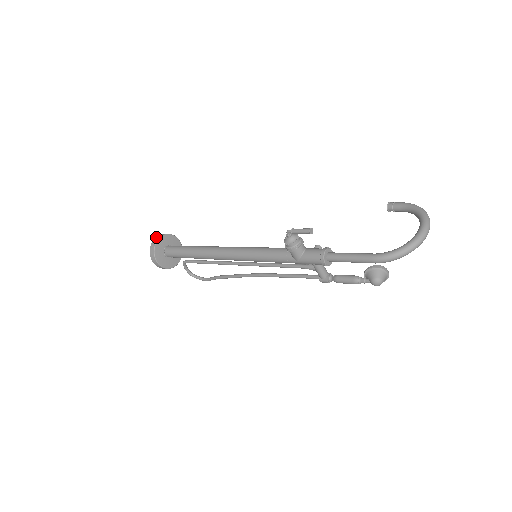
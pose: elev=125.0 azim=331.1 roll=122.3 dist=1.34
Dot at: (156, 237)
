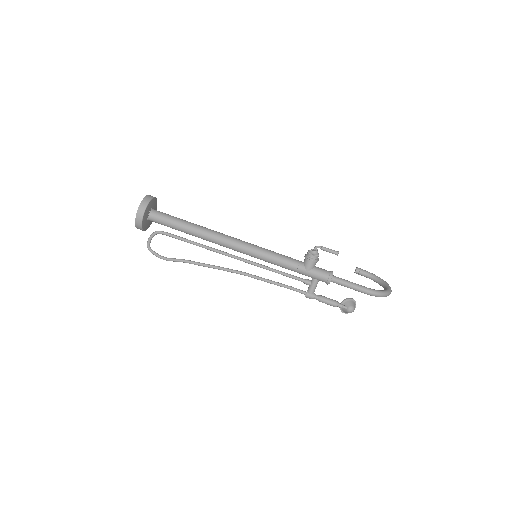
Dot at: (149, 195)
